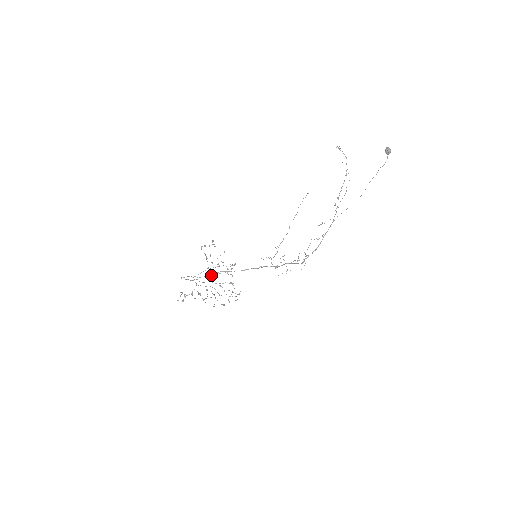
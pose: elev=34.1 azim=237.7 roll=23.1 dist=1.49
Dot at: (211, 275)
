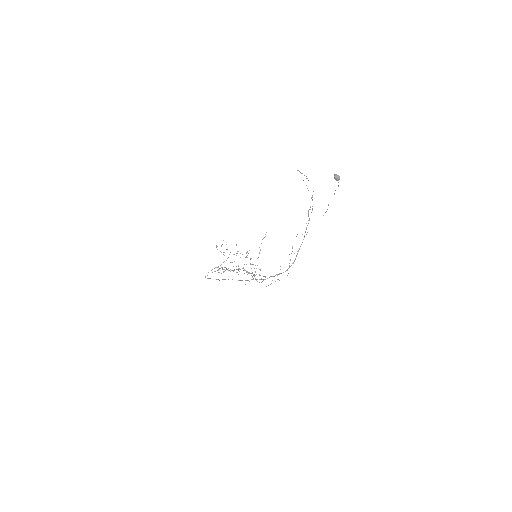
Dot at: occluded
